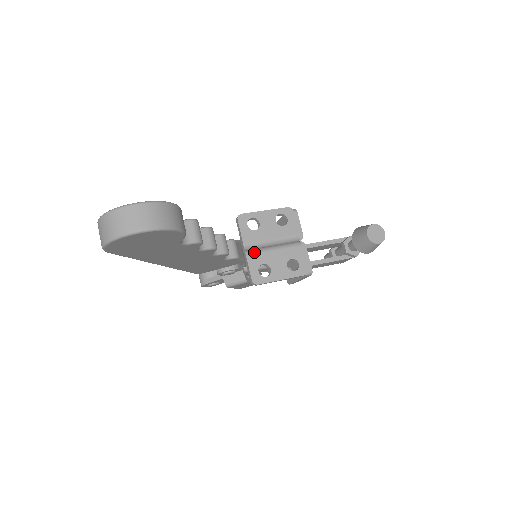
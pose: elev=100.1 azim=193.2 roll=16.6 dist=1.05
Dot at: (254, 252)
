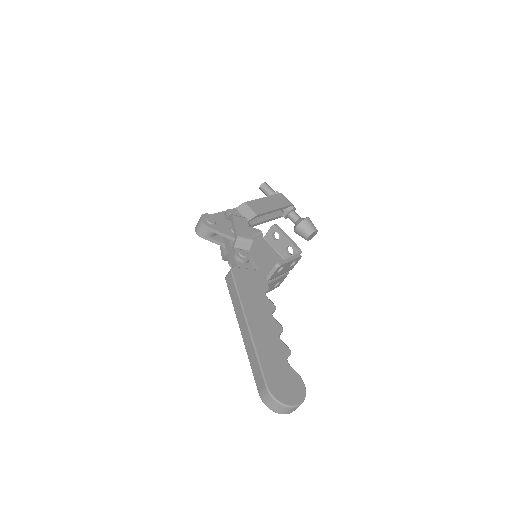
Dot at: (268, 283)
